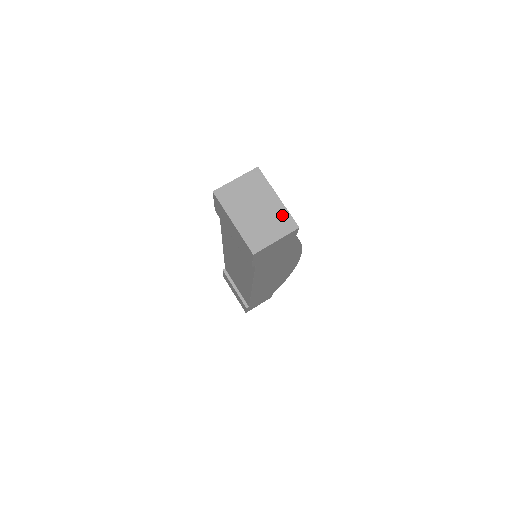
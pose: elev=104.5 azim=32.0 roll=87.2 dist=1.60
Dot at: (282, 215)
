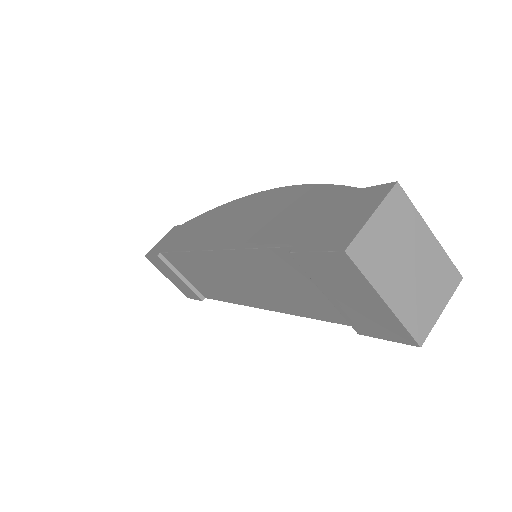
Dot at: (442, 264)
